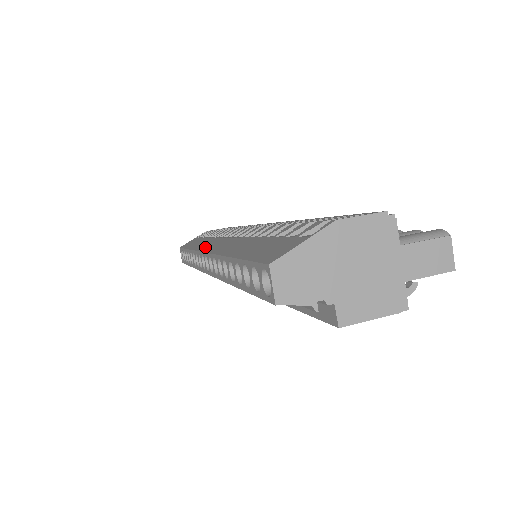
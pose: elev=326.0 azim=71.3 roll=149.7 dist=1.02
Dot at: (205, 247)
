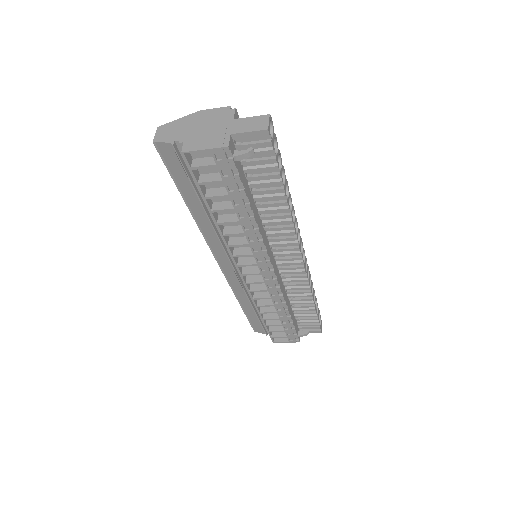
Dot at: occluded
